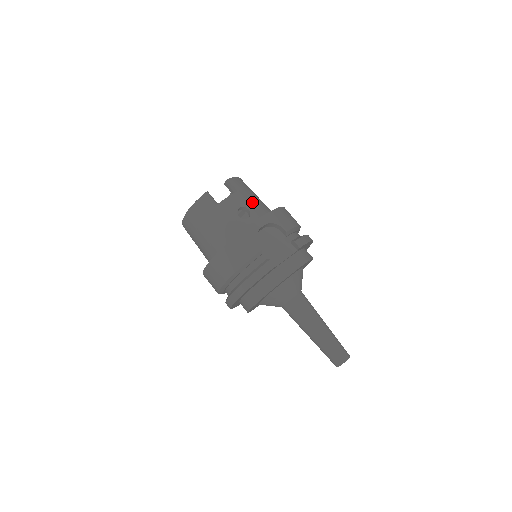
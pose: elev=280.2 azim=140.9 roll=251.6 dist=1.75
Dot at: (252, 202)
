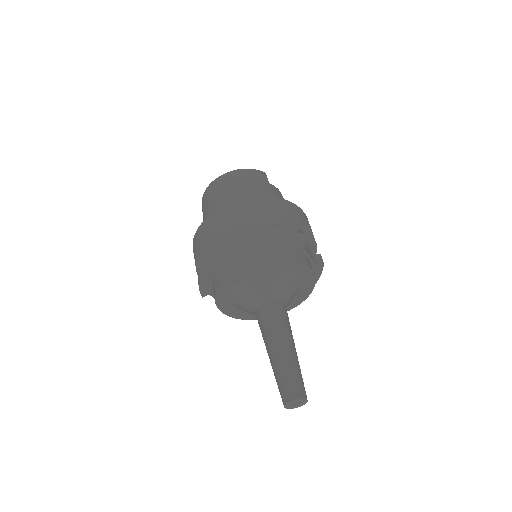
Dot at: occluded
